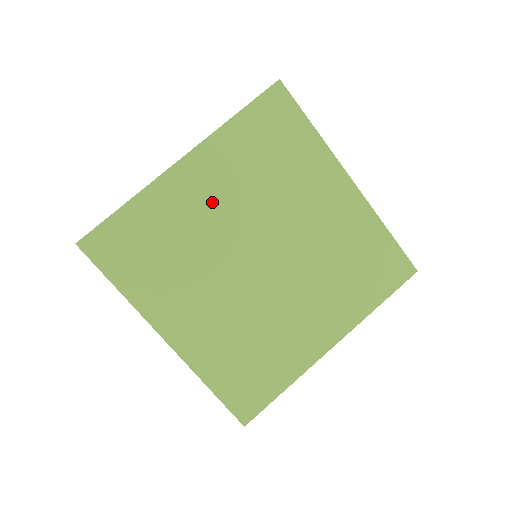
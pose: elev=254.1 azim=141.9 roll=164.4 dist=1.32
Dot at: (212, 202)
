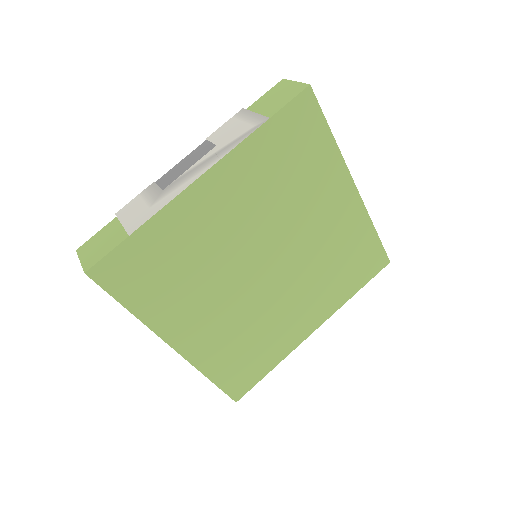
Dot at: (229, 218)
